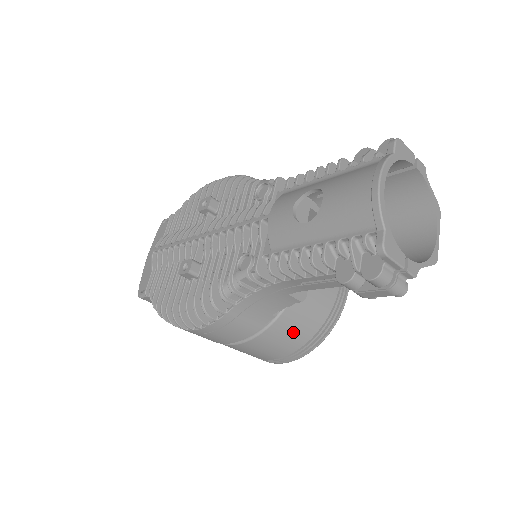
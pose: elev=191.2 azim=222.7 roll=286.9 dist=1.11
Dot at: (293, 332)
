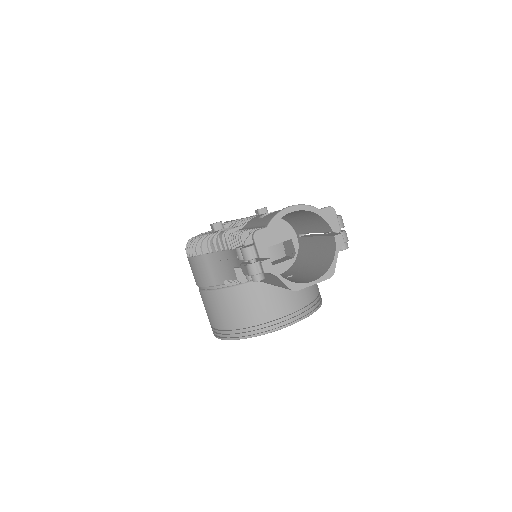
Dot at: (229, 310)
